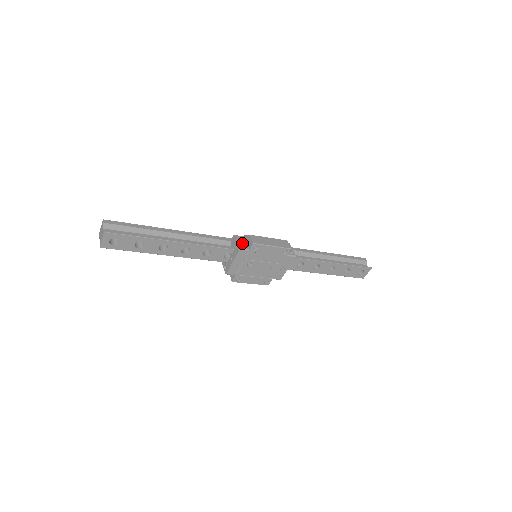
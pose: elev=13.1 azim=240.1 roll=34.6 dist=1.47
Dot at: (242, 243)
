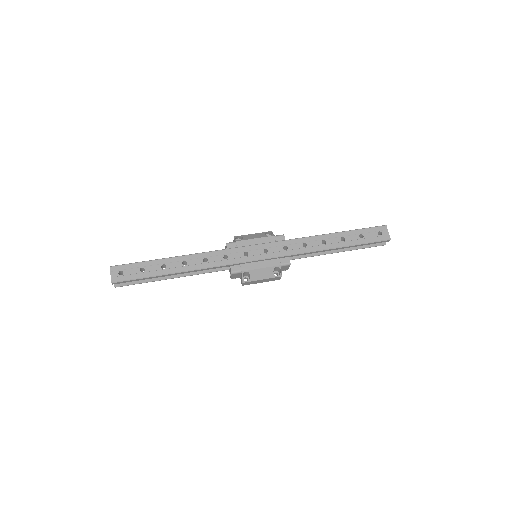
Dot at: (235, 277)
